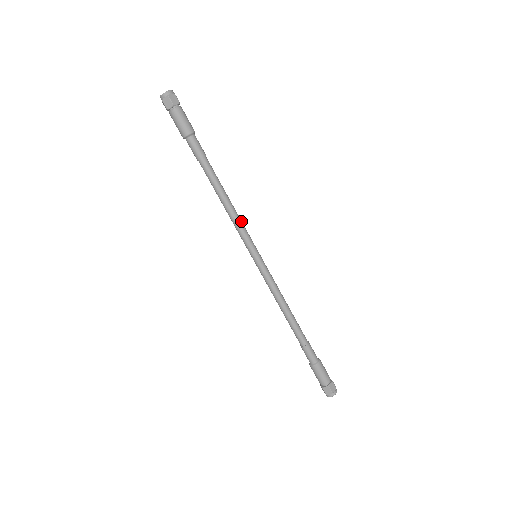
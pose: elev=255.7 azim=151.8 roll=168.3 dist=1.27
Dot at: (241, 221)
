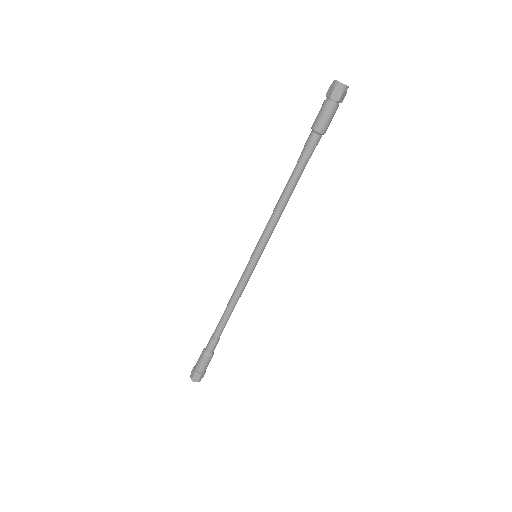
Dot at: (274, 226)
